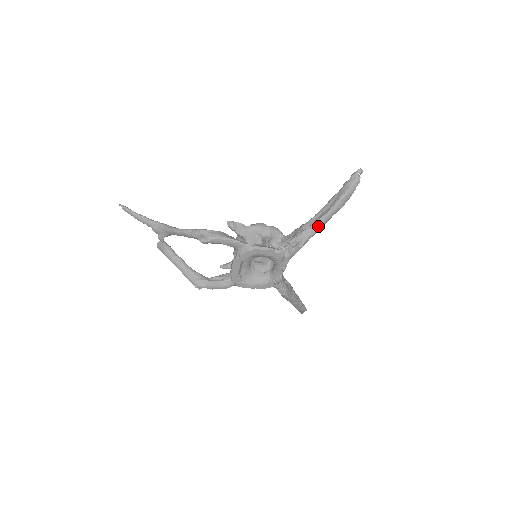
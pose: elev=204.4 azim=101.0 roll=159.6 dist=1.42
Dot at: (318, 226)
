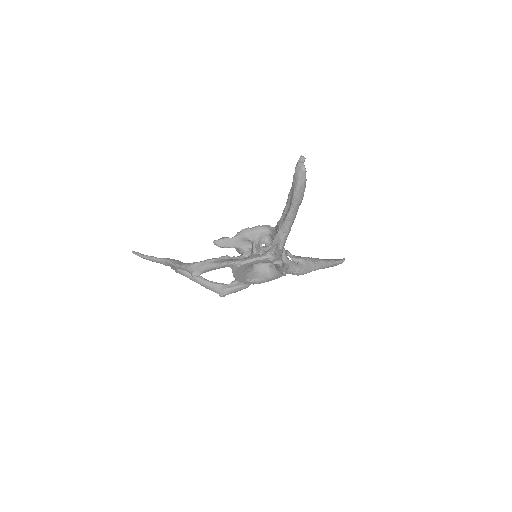
Dot at: (287, 226)
